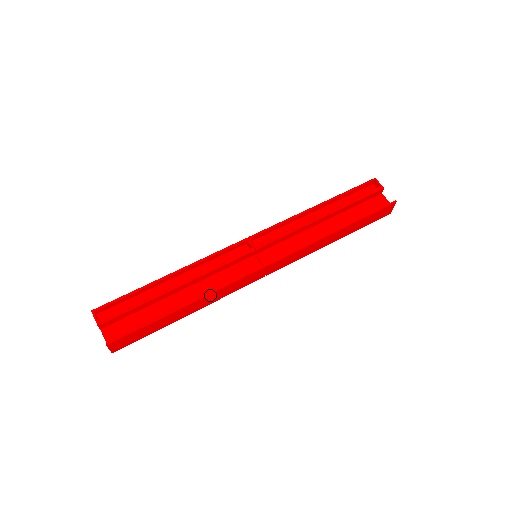
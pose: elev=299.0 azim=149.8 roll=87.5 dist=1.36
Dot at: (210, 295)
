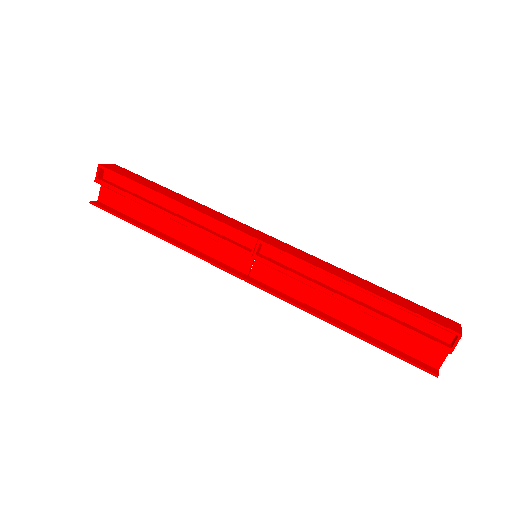
Dot at: (183, 248)
